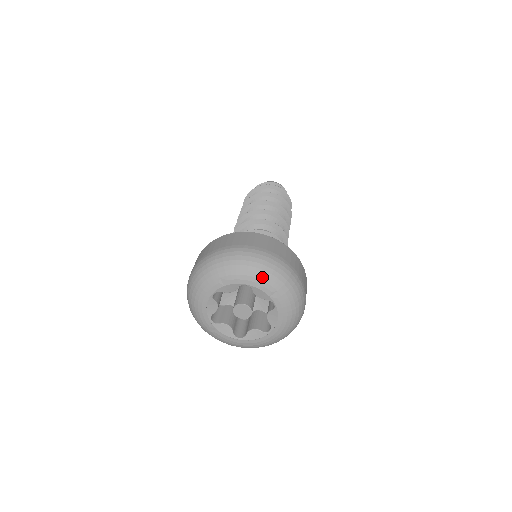
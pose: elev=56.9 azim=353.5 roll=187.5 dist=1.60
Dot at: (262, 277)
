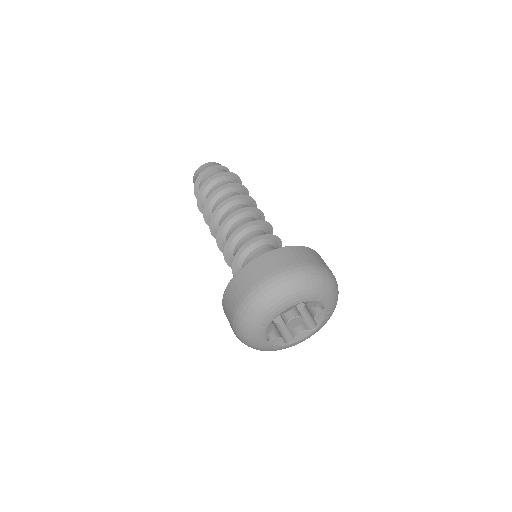
Dot at: (334, 307)
